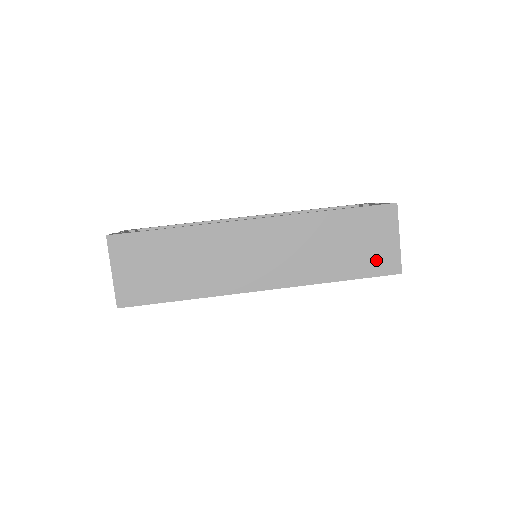
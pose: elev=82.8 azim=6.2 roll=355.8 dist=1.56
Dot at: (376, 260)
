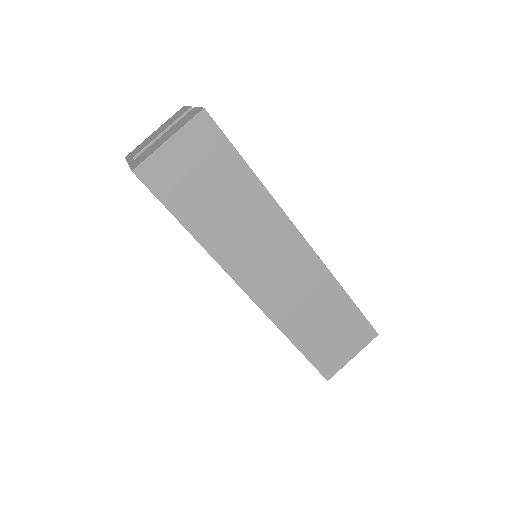
Dot at: (327, 356)
